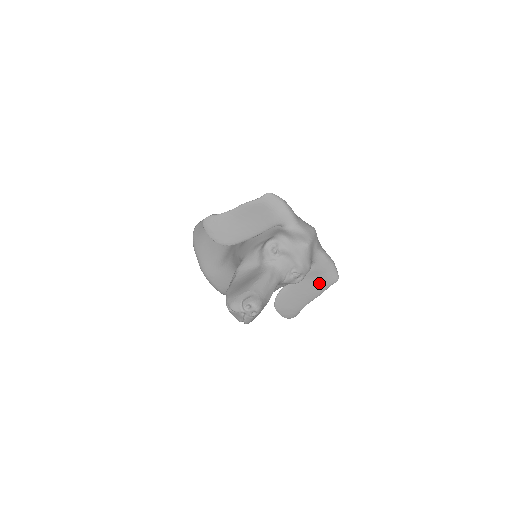
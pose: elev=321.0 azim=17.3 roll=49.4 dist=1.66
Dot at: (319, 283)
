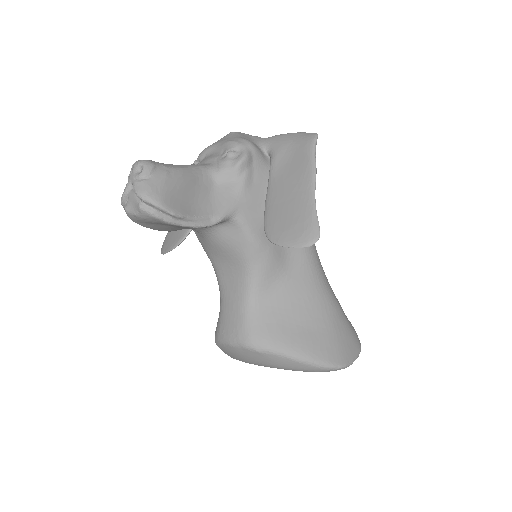
Dot at: (297, 160)
